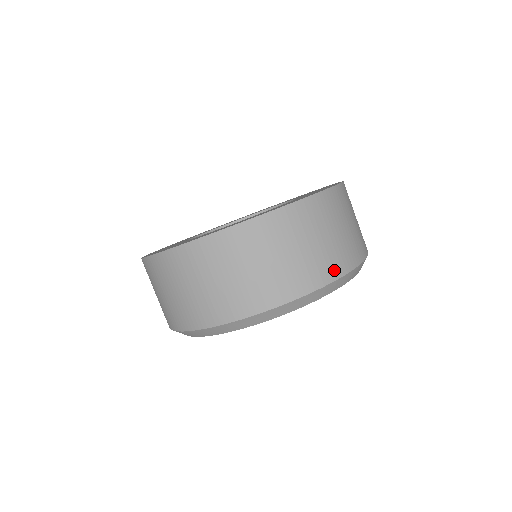
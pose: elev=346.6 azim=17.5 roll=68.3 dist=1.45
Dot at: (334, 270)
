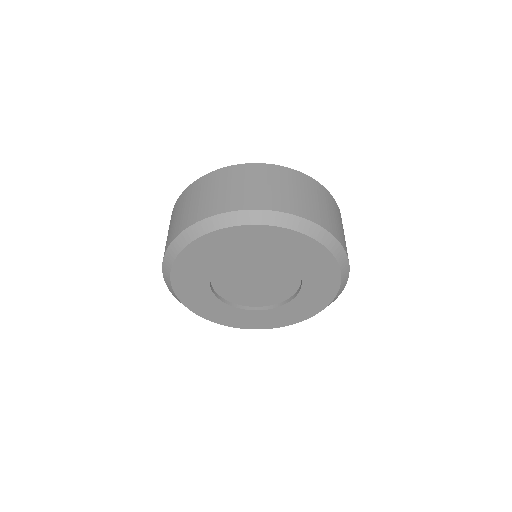
Dot at: (217, 209)
